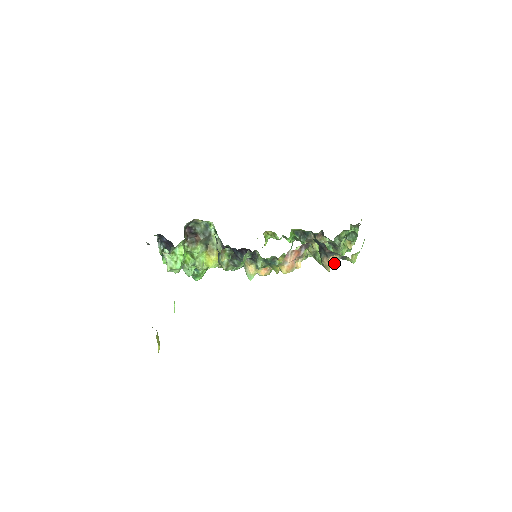
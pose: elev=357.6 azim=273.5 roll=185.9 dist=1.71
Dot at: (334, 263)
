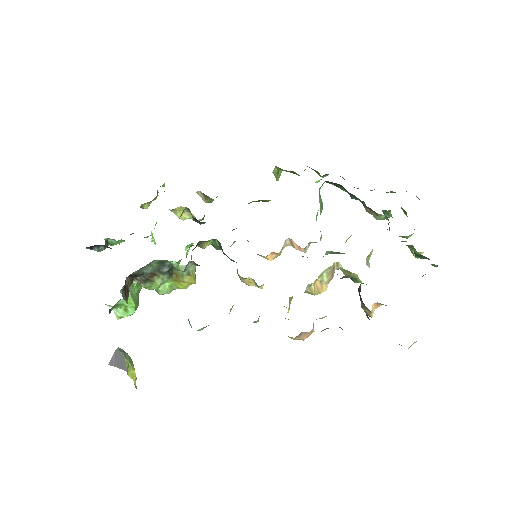
Dot at: occluded
